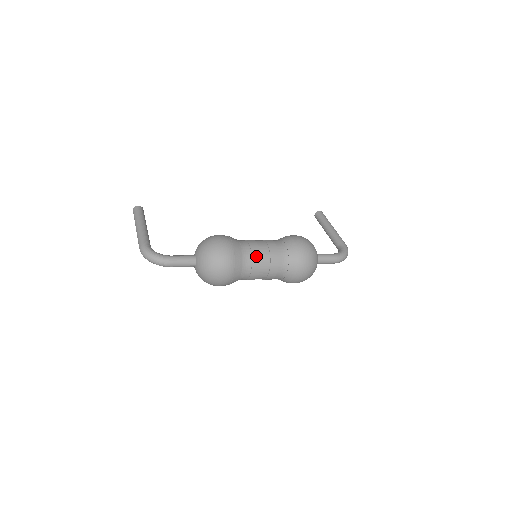
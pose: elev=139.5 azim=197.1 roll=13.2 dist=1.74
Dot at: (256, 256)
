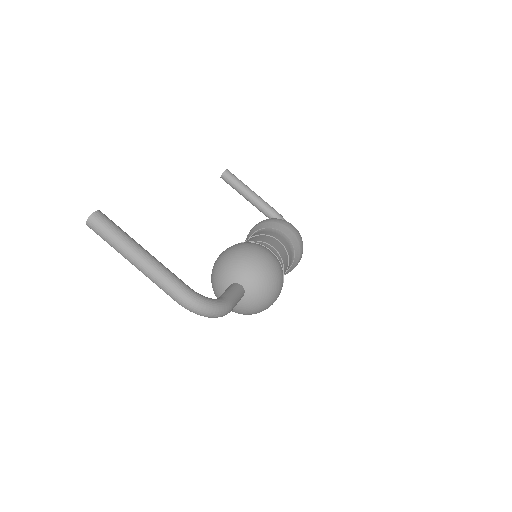
Dot at: (285, 262)
